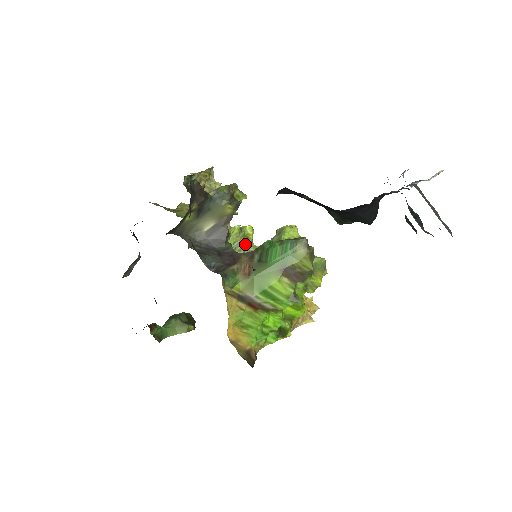
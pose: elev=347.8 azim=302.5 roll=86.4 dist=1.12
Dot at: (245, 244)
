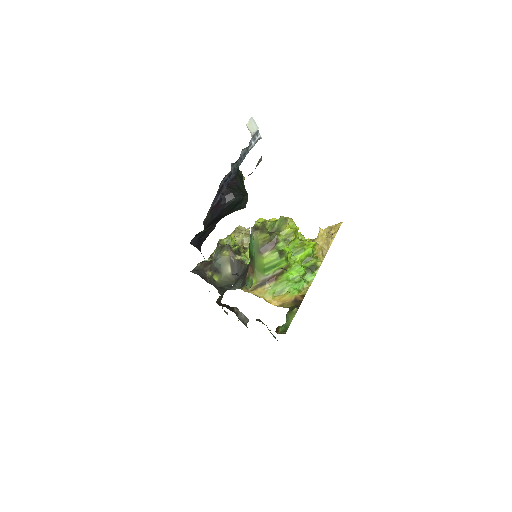
Dot at: occluded
